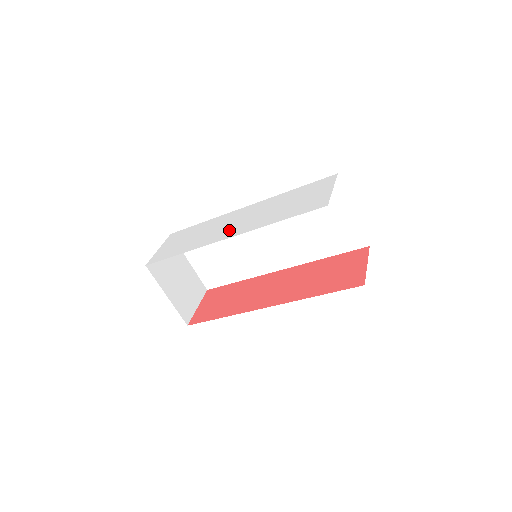
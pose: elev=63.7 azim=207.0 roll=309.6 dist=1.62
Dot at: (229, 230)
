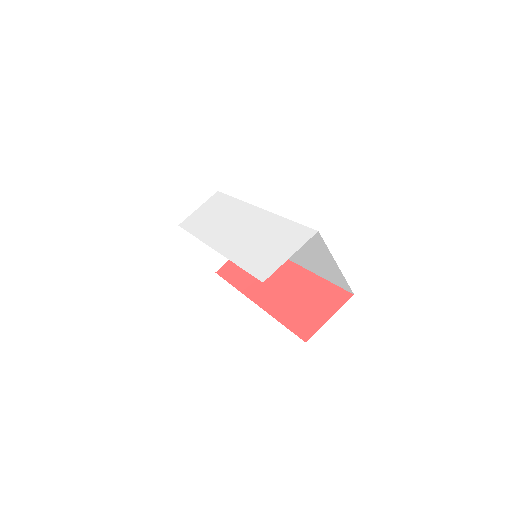
Dot at: (224, 236)
